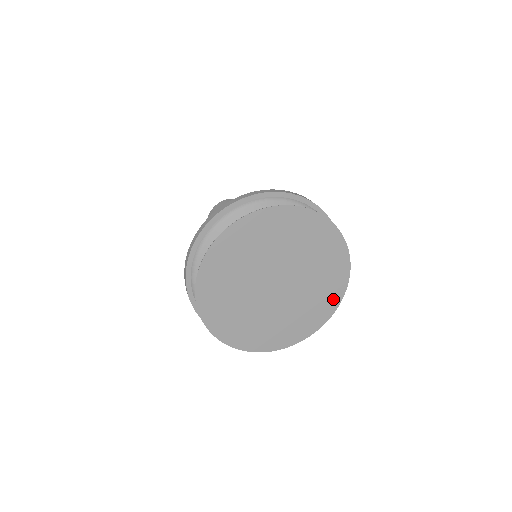
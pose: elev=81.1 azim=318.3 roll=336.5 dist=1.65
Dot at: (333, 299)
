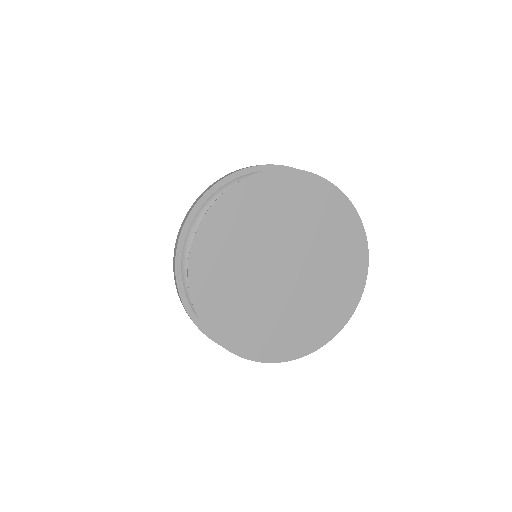
Dot at: (356, 280)
